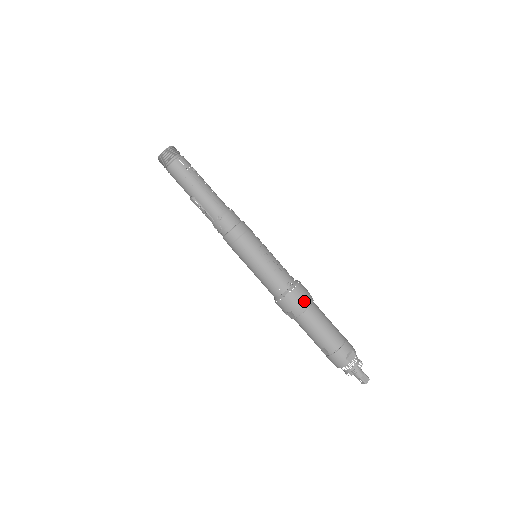
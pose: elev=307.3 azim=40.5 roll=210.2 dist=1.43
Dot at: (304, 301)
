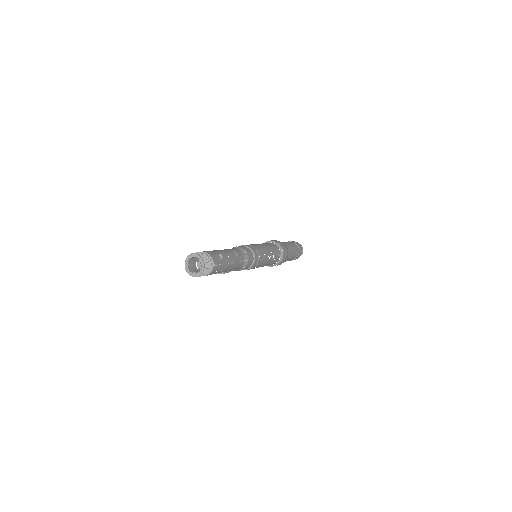
Dot at: (287, 256)
